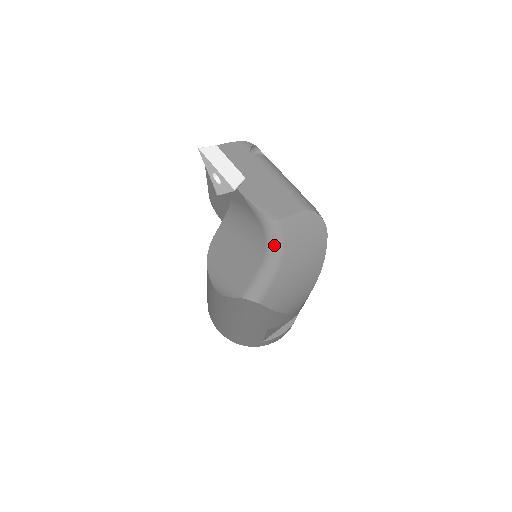
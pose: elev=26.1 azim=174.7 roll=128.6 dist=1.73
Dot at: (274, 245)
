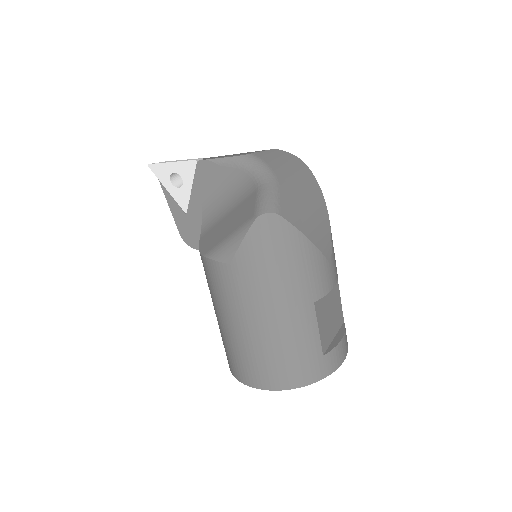
Dot at: (259, 170)
